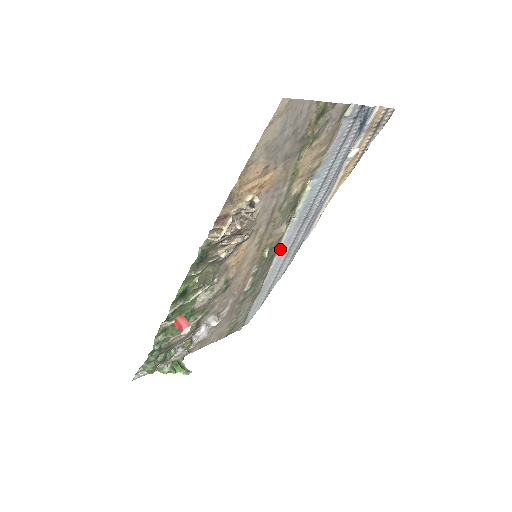
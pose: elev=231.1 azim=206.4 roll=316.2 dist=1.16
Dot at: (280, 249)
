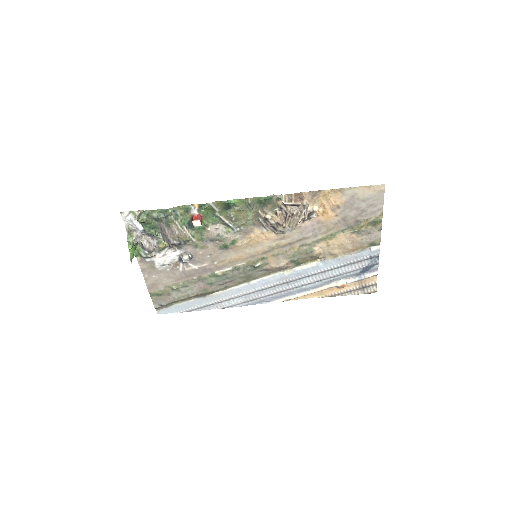
Dot at: (255, 282)
